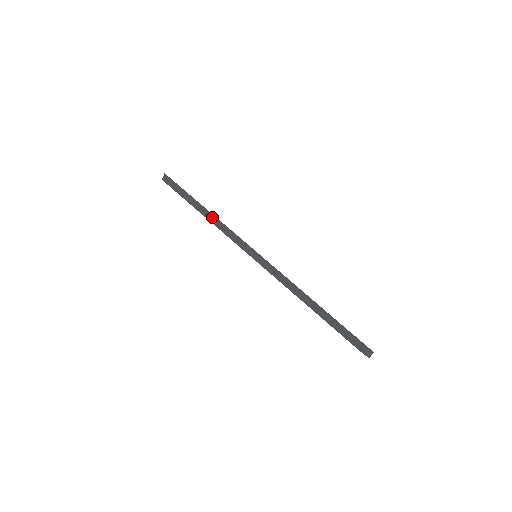
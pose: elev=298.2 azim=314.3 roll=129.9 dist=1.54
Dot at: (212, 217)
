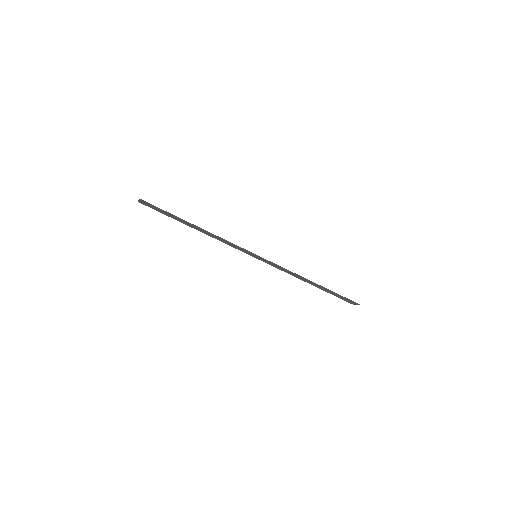
Dot at: (205, 231)
